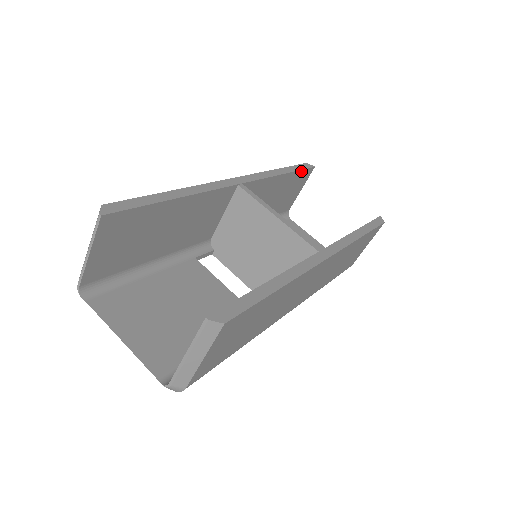
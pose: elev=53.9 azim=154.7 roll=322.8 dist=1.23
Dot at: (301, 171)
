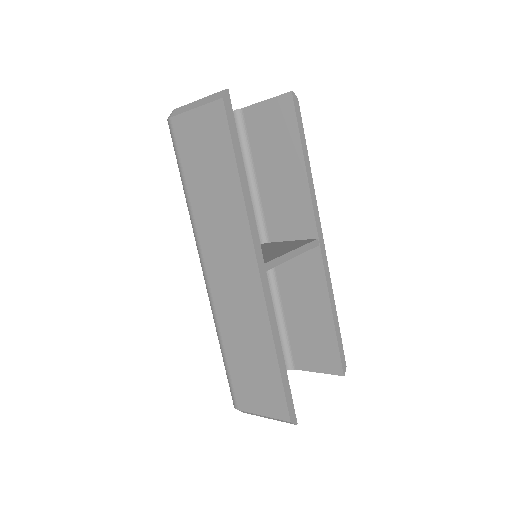
Dot at: (234, 129)
